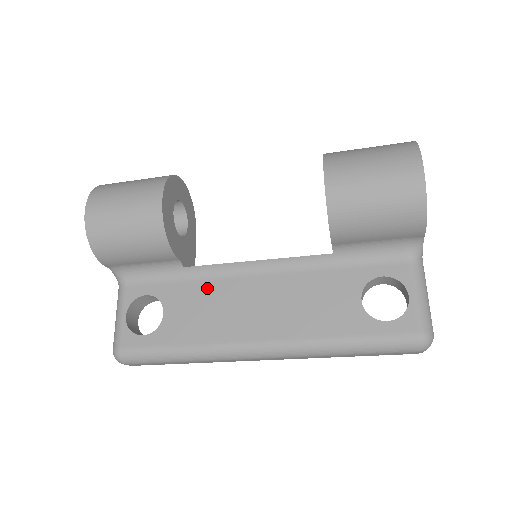
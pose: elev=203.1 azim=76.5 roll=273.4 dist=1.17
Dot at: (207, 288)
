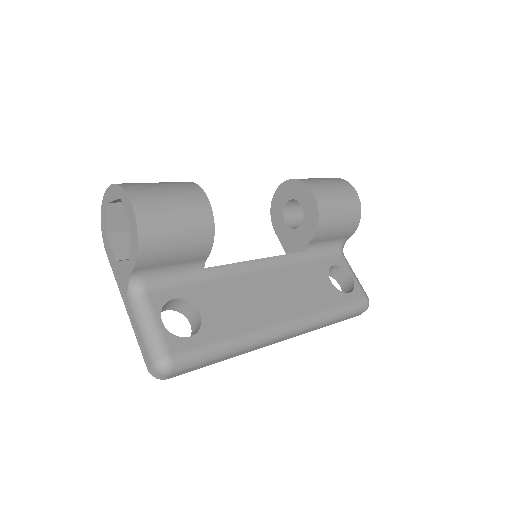
Dot at: (228, 285)
